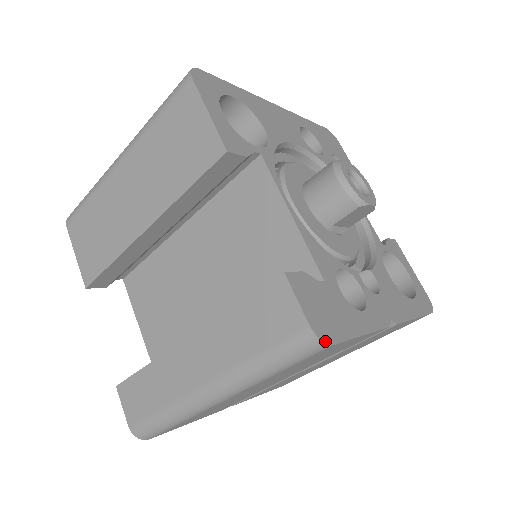
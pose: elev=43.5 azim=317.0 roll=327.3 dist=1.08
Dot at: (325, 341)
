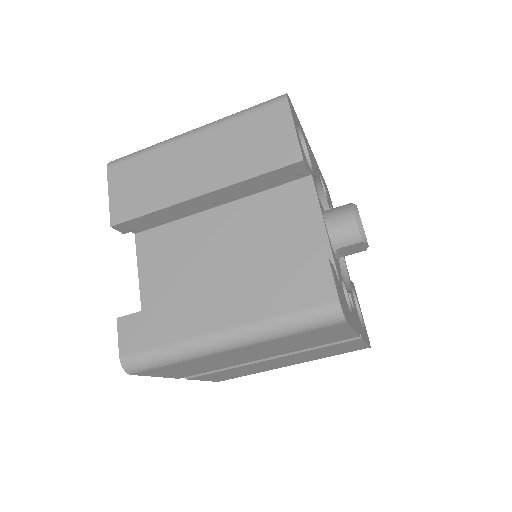
Dot at: (344, 316)
